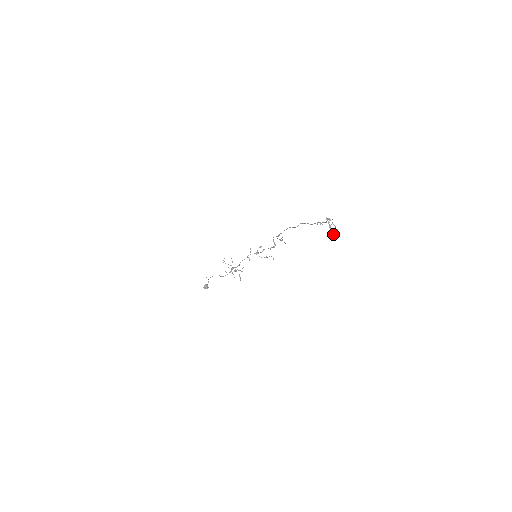
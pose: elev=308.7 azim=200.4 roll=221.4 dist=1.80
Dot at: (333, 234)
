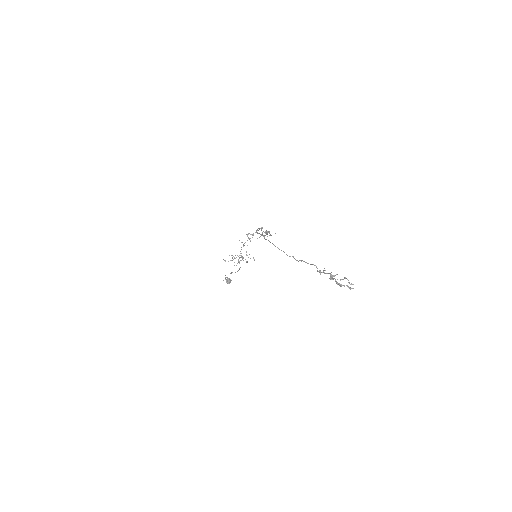
Dot at: occluded
